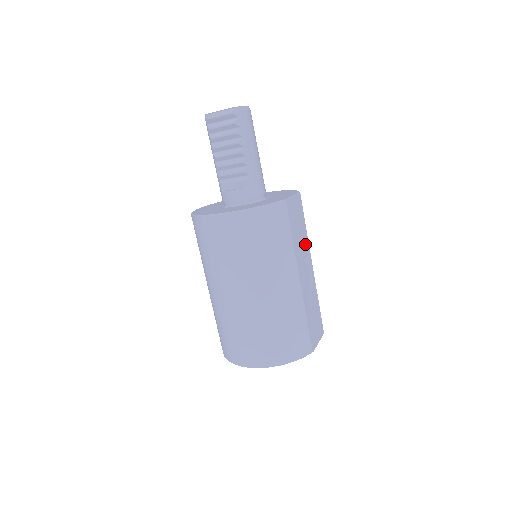
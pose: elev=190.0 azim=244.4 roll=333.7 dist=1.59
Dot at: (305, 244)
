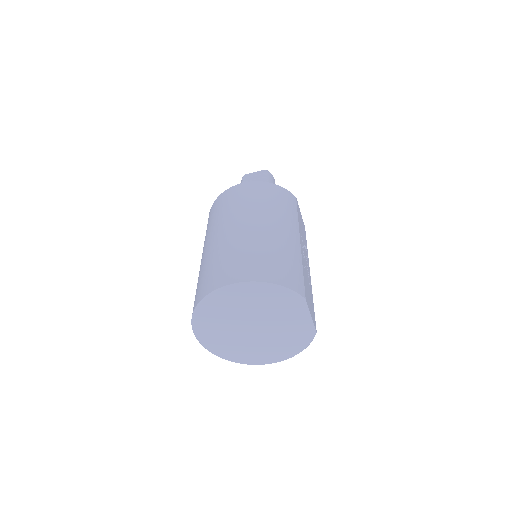
Dot at: (306, 250)
